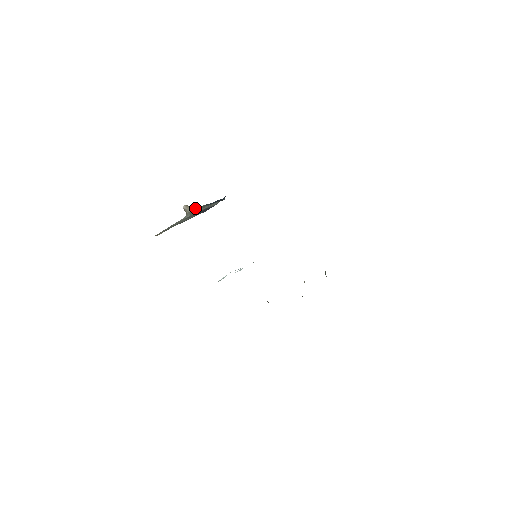
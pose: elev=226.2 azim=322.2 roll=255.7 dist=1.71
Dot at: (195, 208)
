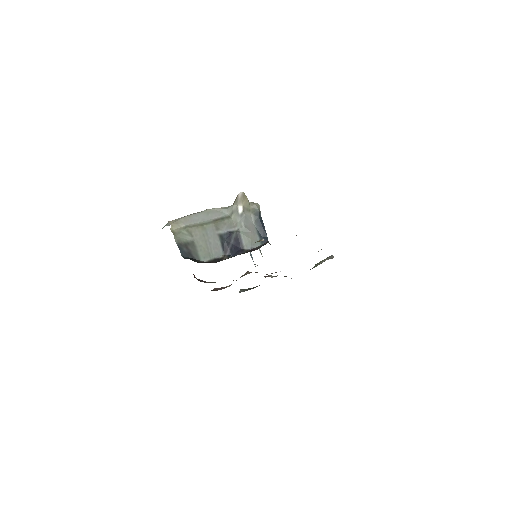
Dot at: (247, 204)
